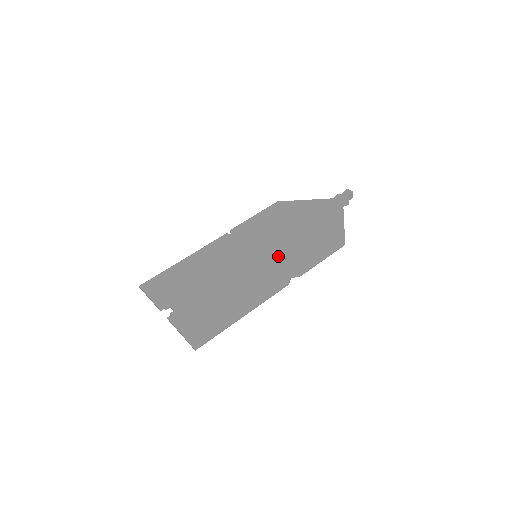
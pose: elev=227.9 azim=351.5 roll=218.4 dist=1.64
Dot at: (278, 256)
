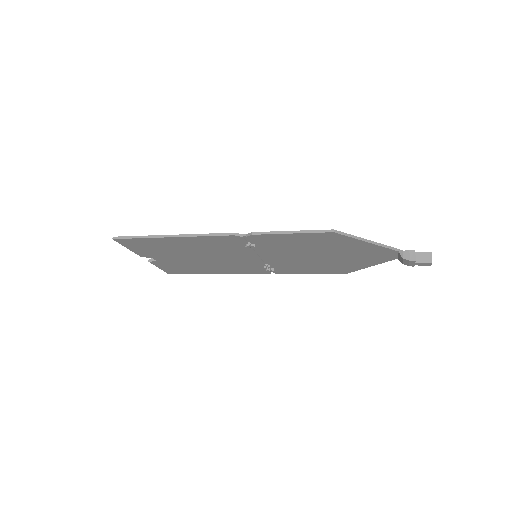
Dot at: occluded
